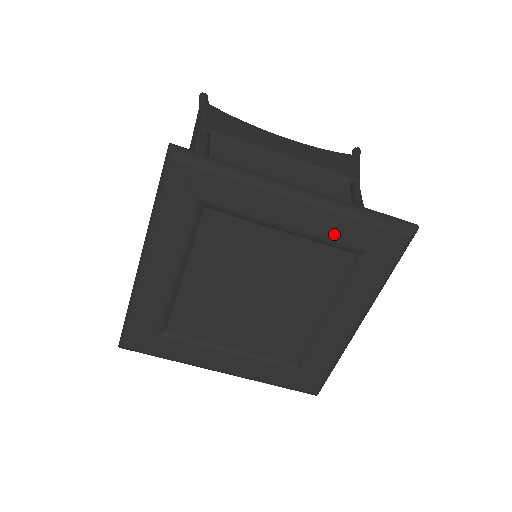
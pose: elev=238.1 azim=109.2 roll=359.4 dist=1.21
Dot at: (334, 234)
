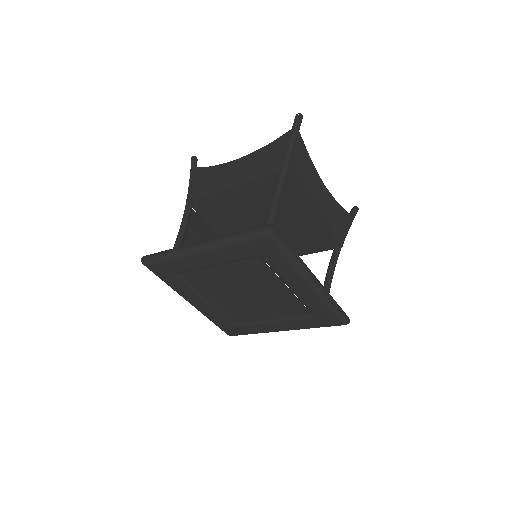
Dot at: (235, 257)
